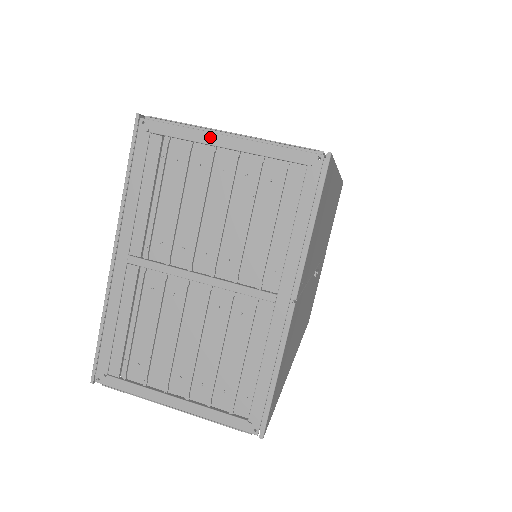
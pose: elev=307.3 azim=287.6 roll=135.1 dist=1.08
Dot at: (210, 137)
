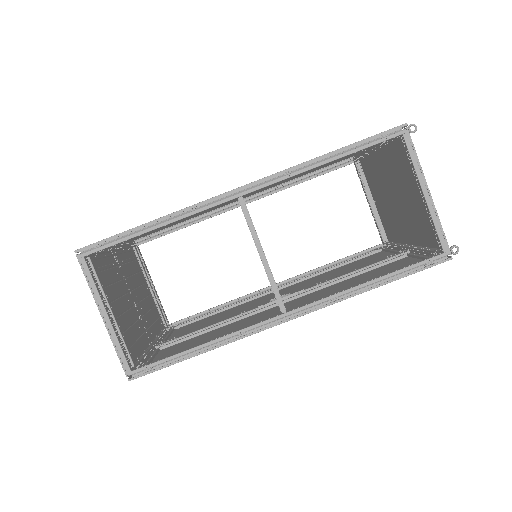
Dot at: (98, 305)
